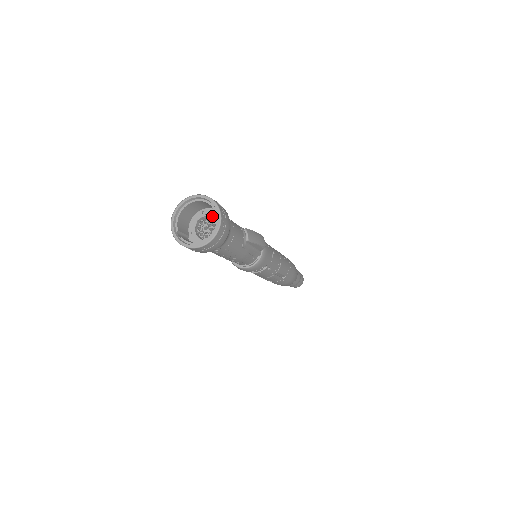
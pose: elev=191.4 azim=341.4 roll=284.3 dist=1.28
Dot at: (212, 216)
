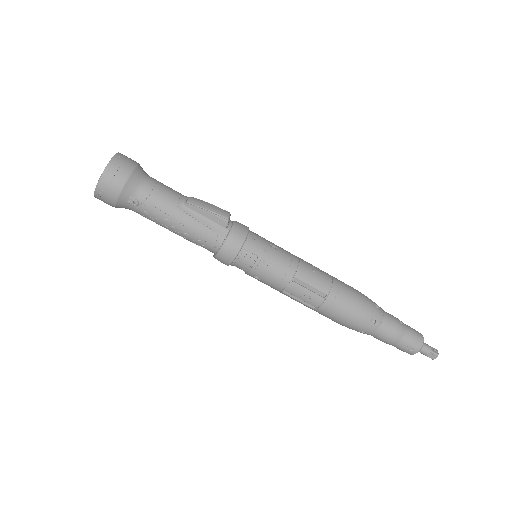
Dot at: occluded
